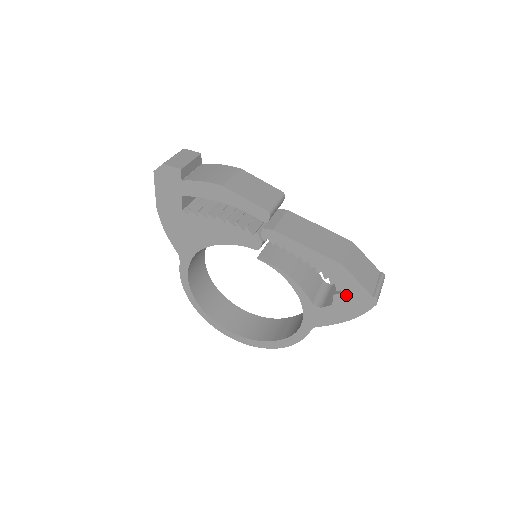
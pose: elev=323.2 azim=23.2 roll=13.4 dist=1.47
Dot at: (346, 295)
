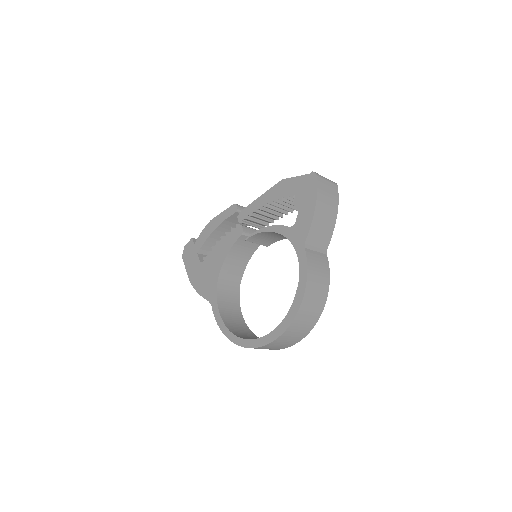
Dot at: (299, 193)
